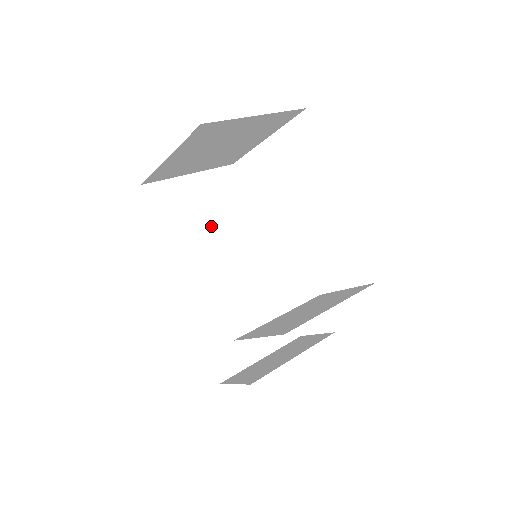
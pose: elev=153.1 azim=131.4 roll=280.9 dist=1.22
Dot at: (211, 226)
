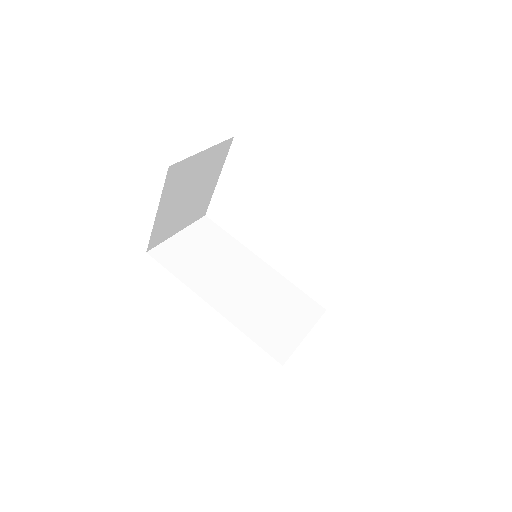
Dot at: (212, 260)
